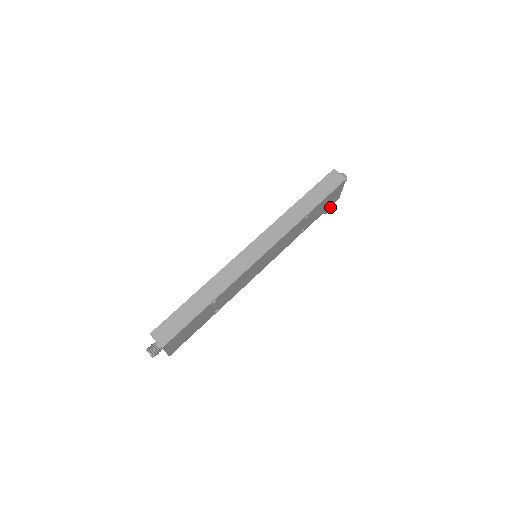
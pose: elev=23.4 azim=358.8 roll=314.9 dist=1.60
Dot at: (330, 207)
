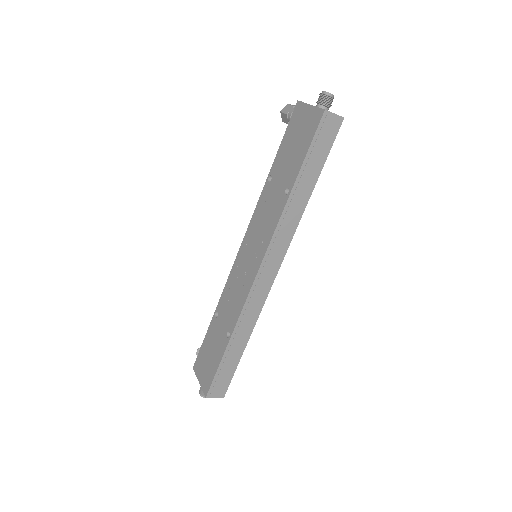
Dot at: occluded
